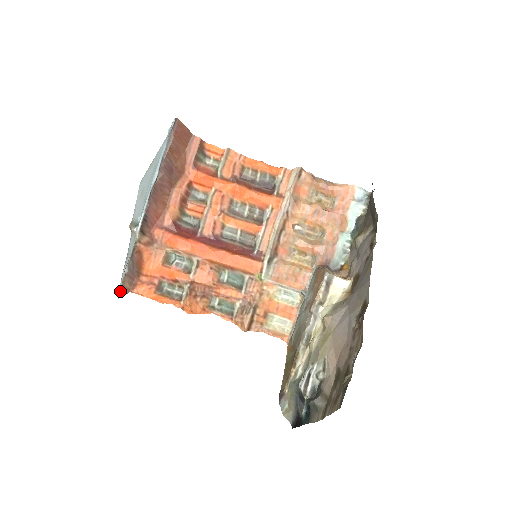
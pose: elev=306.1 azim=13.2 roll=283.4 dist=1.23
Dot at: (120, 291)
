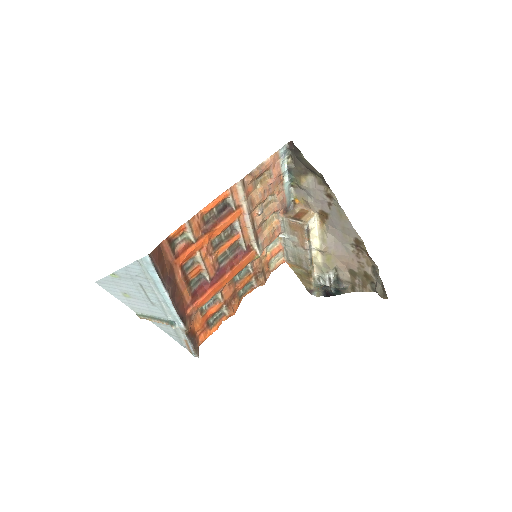
Dot at: (197, 355)
